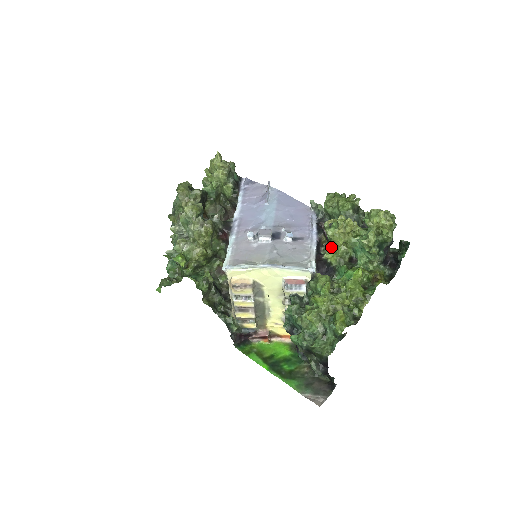
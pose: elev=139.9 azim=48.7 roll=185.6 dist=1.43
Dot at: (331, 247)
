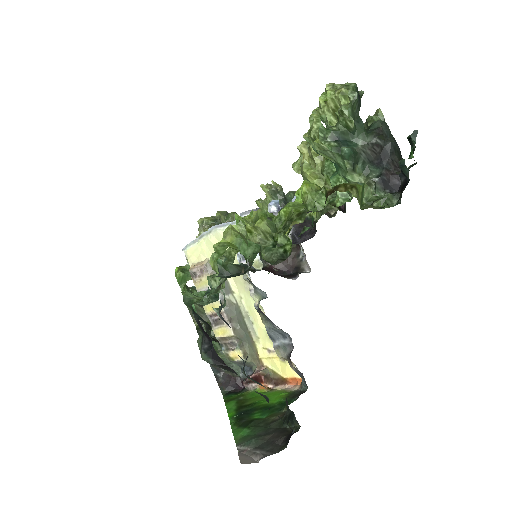
Dot at: occluded
